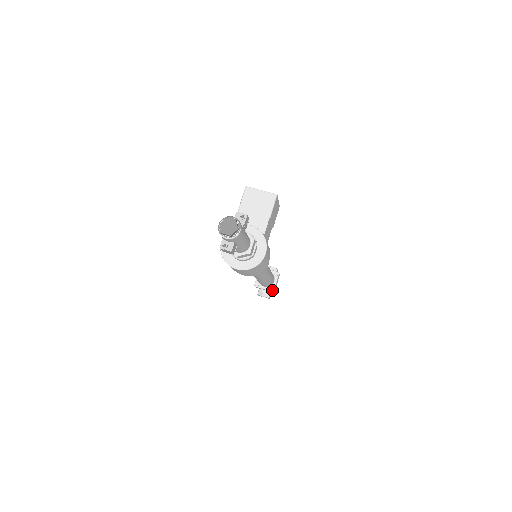
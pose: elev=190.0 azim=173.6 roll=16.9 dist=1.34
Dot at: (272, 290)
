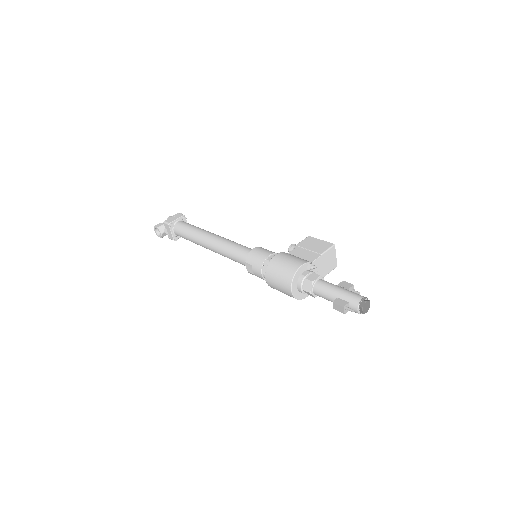
Dot at: (176, 240)
